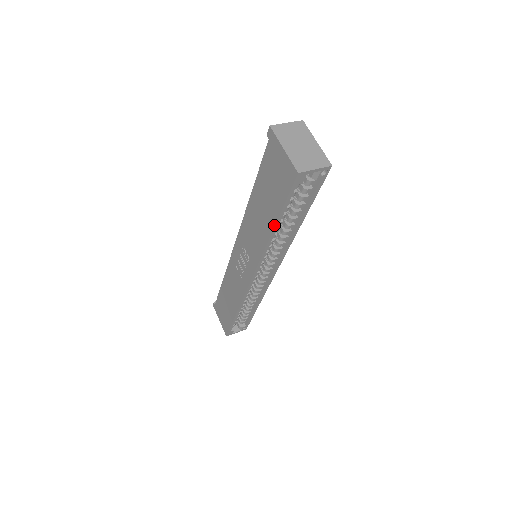
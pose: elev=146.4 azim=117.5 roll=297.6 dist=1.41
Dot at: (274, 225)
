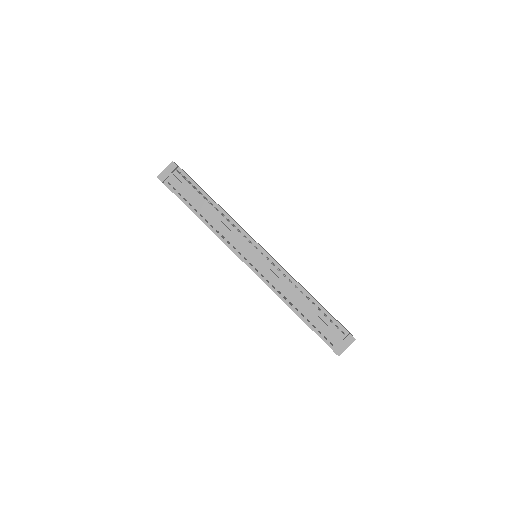
Dot at: occluded
